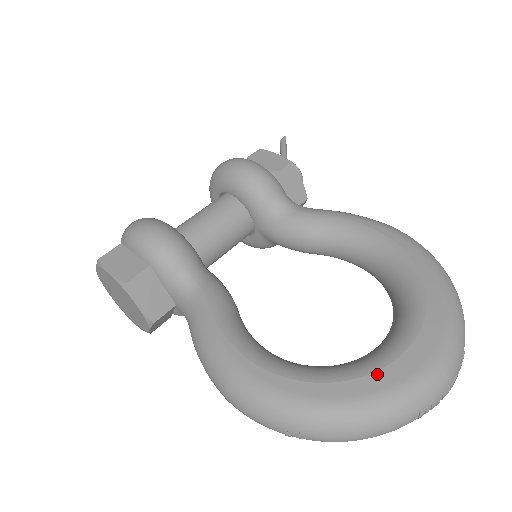
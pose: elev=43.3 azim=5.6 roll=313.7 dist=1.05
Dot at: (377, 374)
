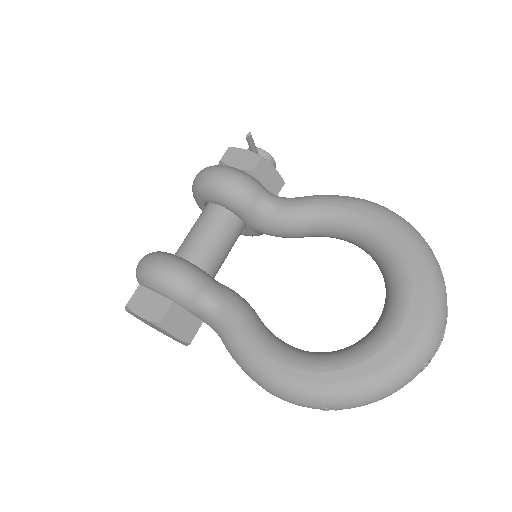
Dot at: (384, 351)
